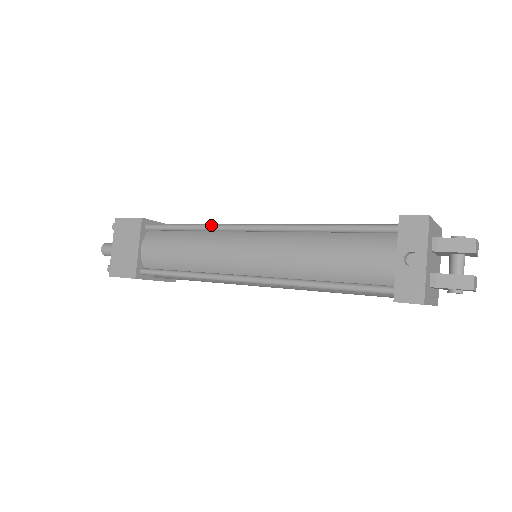
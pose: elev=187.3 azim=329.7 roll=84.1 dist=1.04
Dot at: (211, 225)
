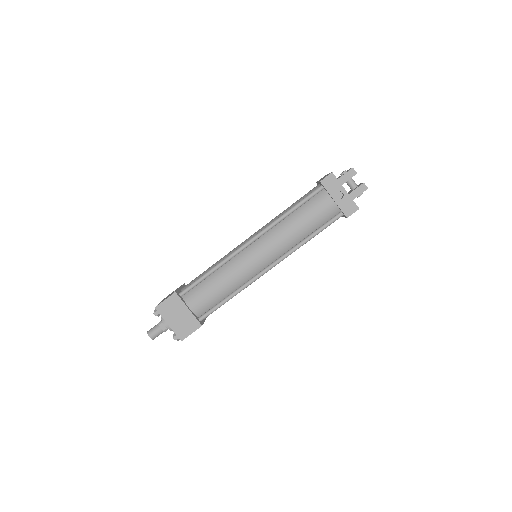
Dot at: (224, 260)
